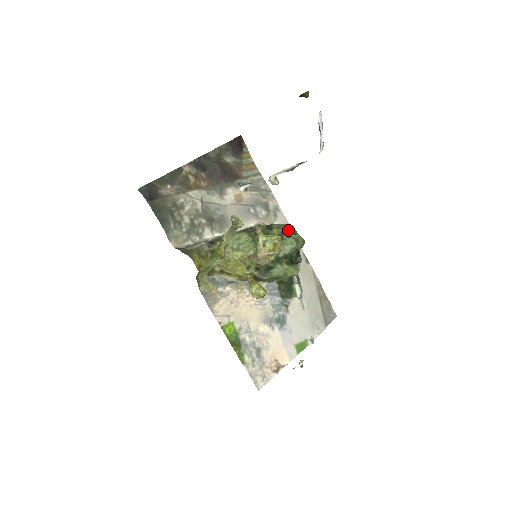
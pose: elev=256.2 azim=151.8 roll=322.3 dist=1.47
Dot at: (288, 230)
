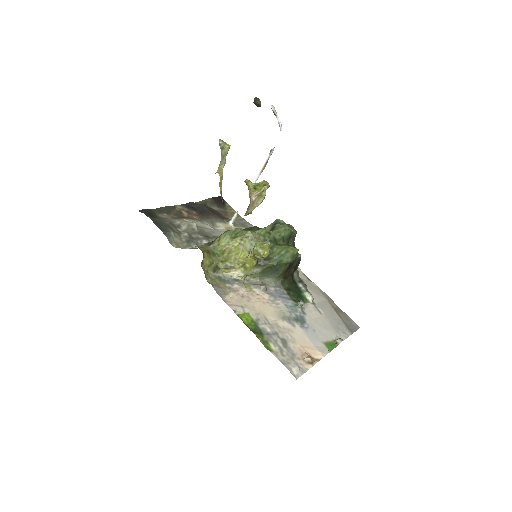
Dot at: (278, 222)
